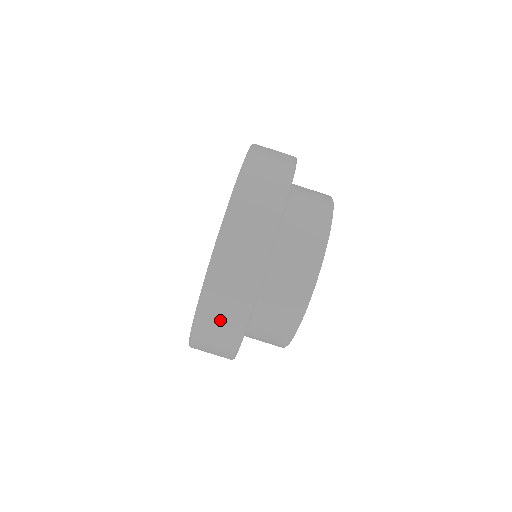
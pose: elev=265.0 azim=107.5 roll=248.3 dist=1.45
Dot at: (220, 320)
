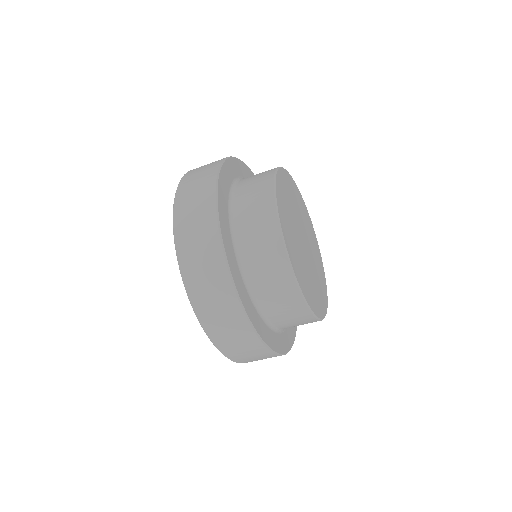
Dot at: (232, 337)
